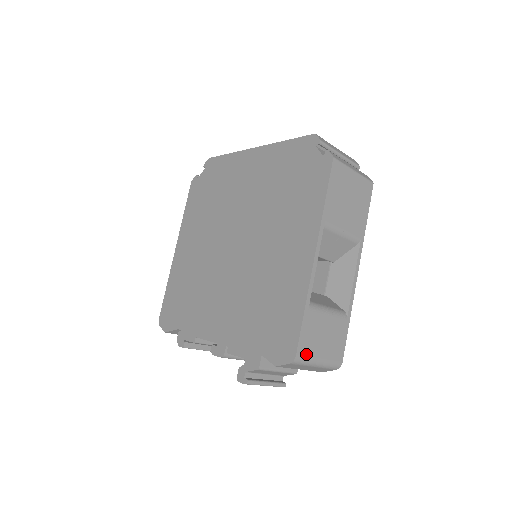
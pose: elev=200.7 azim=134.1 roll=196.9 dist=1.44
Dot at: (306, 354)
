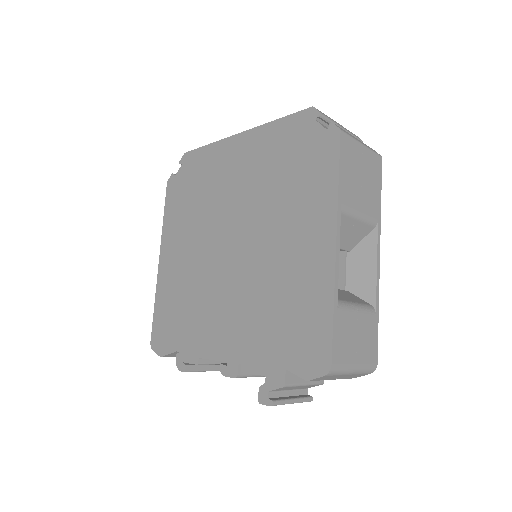
Dot at: (341, 361)
